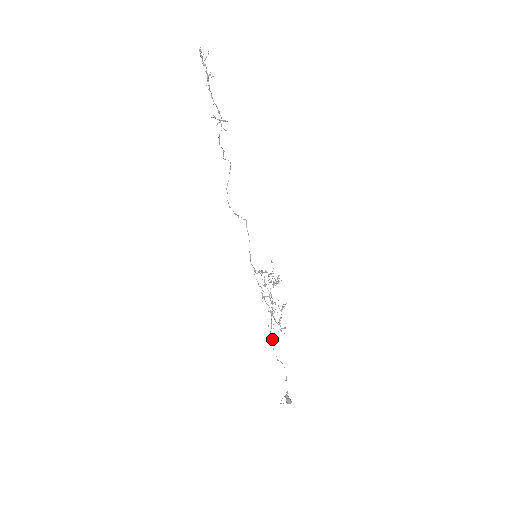
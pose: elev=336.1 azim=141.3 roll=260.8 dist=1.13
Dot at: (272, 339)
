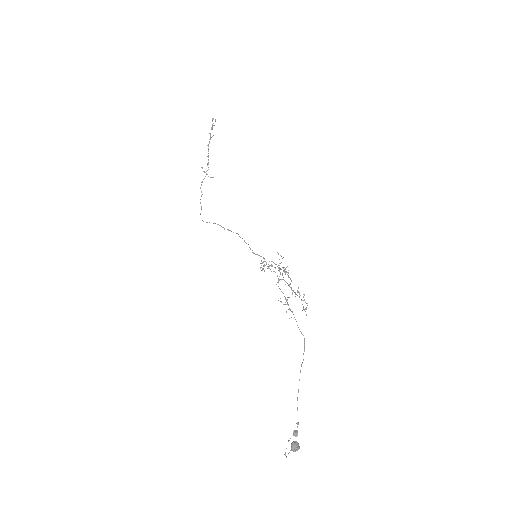
Dot at: occluded
